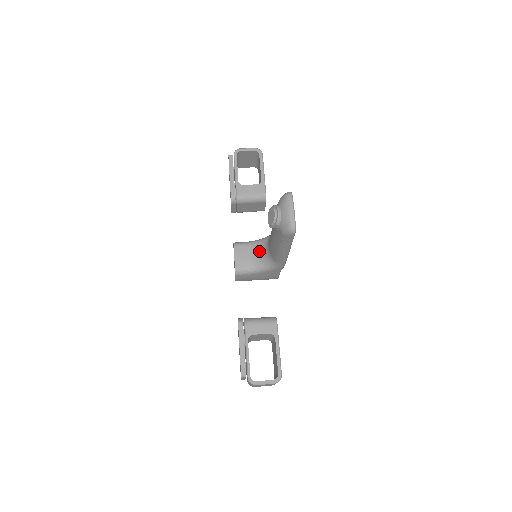
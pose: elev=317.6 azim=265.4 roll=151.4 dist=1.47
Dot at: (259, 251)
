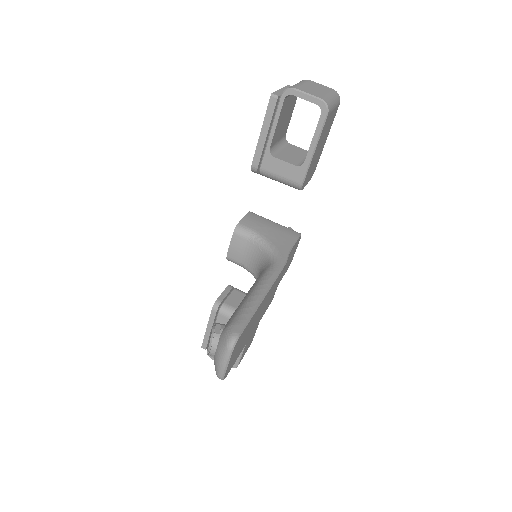
Dot at: (257, 260)
